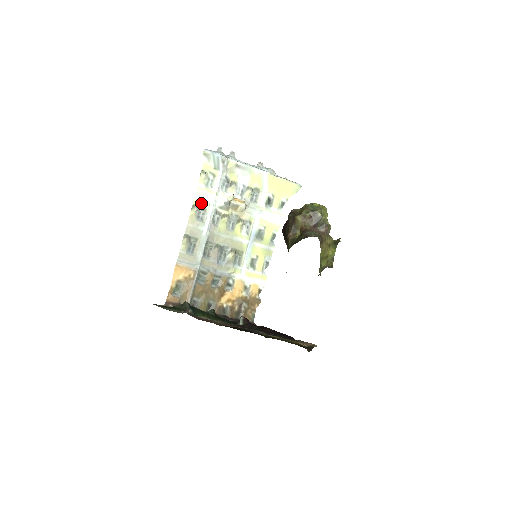
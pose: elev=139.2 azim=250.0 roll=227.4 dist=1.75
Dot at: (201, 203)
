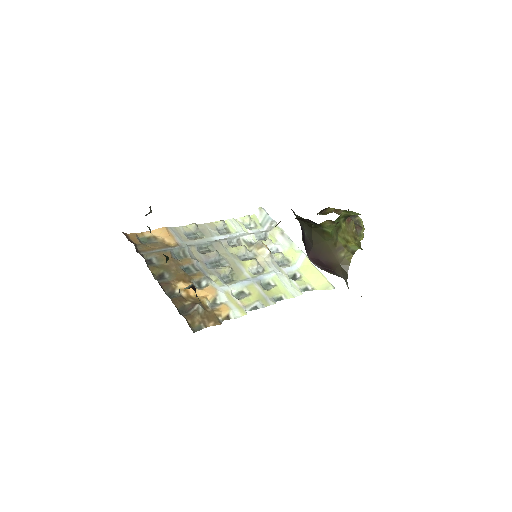
Dot at: (230, 226)
